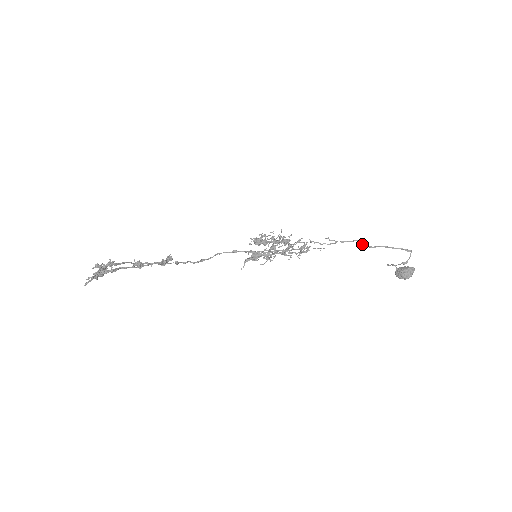
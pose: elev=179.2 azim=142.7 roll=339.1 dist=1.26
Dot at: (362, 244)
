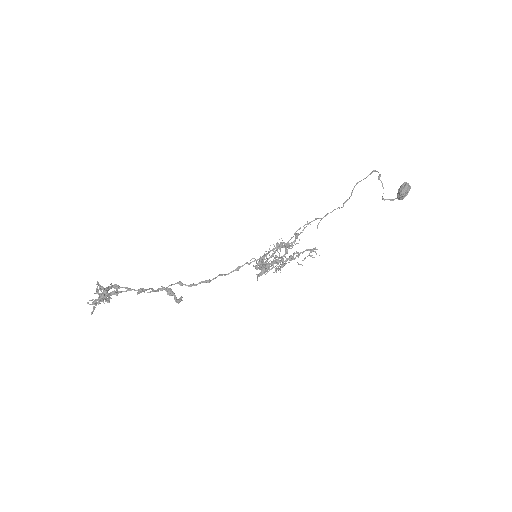
Dot at: (343, 205)
